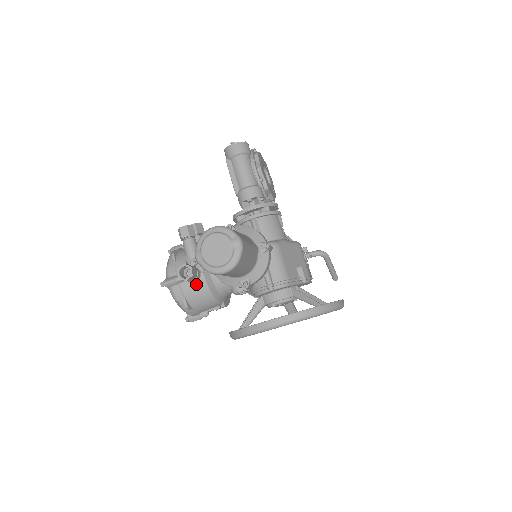
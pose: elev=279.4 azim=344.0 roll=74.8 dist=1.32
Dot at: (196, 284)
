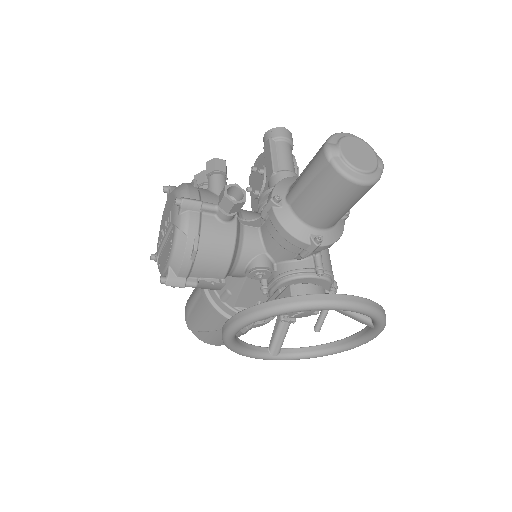
Dot at: (223, 225)
